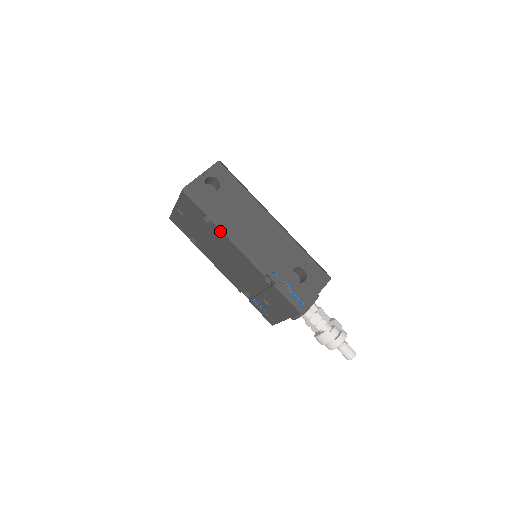
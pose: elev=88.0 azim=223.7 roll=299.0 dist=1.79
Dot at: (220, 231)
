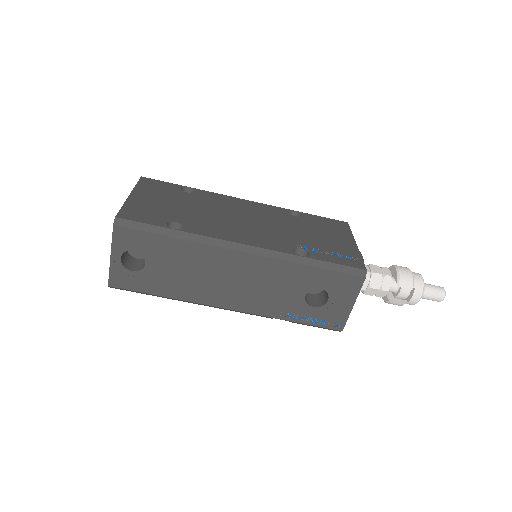
Dot at: occluded
